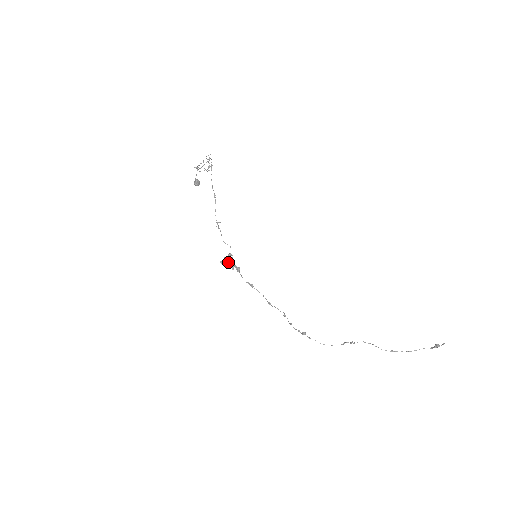
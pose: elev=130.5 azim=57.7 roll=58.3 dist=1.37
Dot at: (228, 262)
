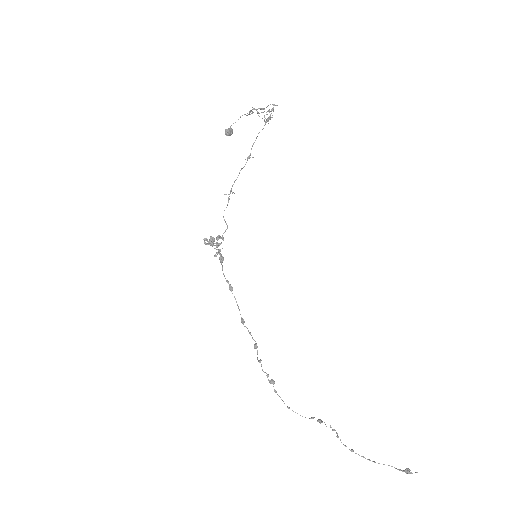
Dot at: (213, 244)
